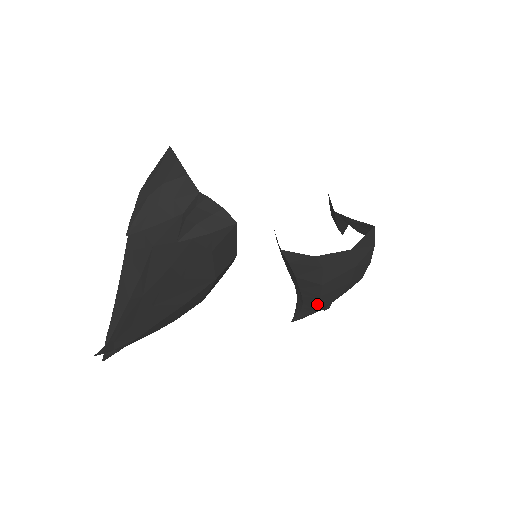
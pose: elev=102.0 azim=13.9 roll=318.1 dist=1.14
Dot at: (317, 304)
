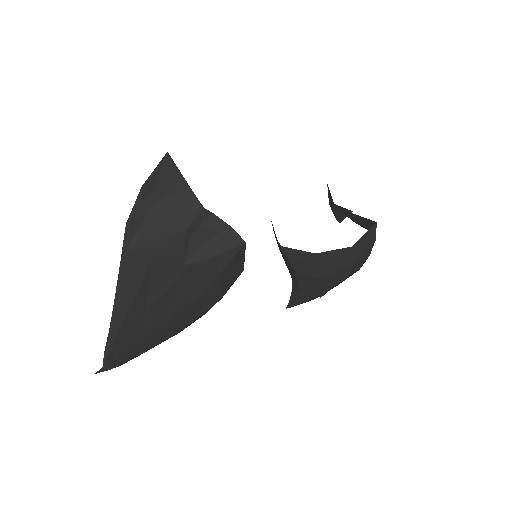
Dot at: (314, 294)
